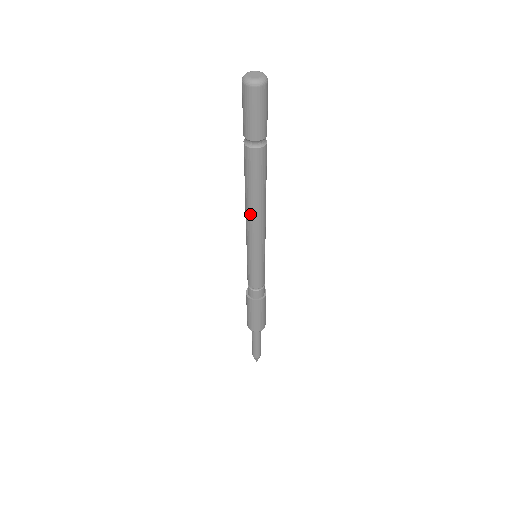
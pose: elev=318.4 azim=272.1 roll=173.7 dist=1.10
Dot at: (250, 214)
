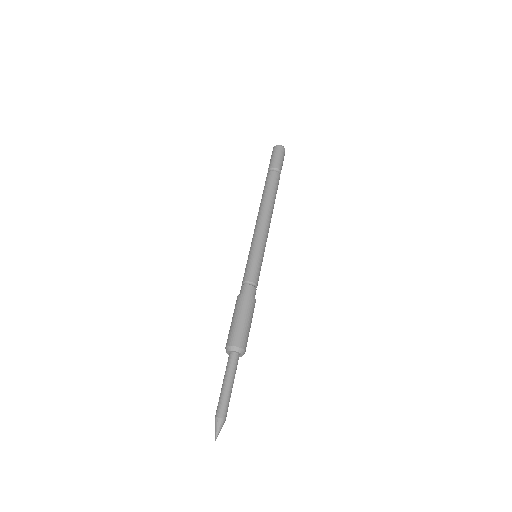
Dot at: (260, 212)
